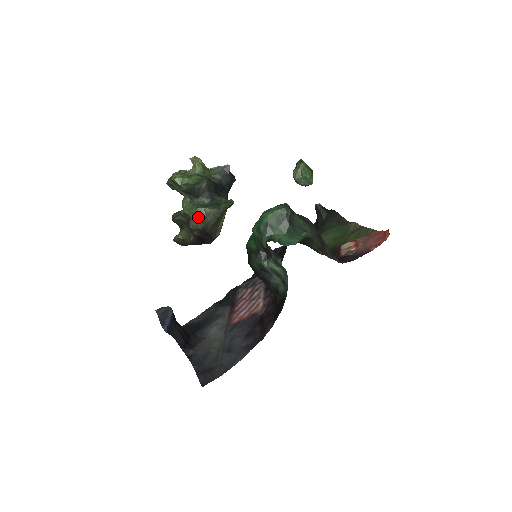
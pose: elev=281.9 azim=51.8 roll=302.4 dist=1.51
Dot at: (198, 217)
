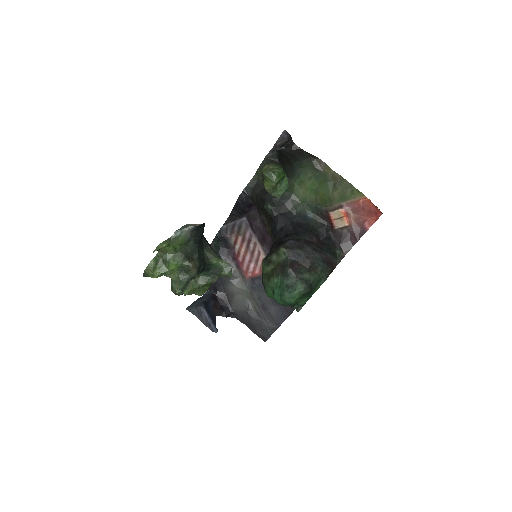
Dot at: (204, 291)
